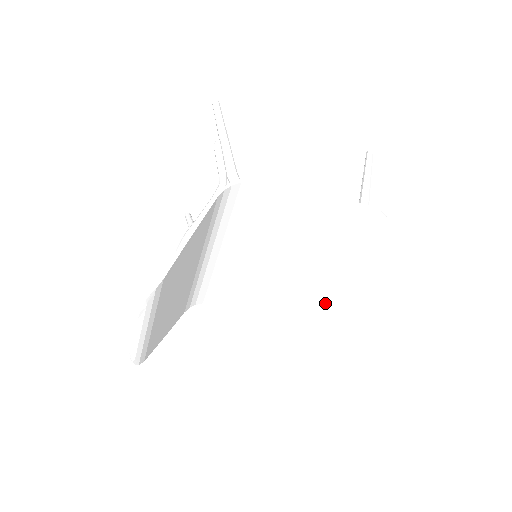
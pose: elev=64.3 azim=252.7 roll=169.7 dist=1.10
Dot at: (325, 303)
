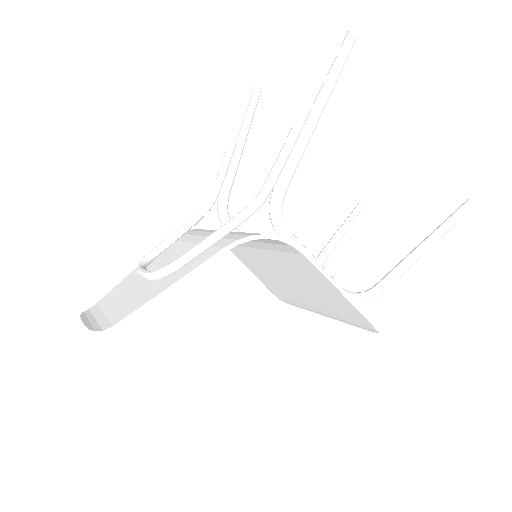
Dot at: (297, 302)
